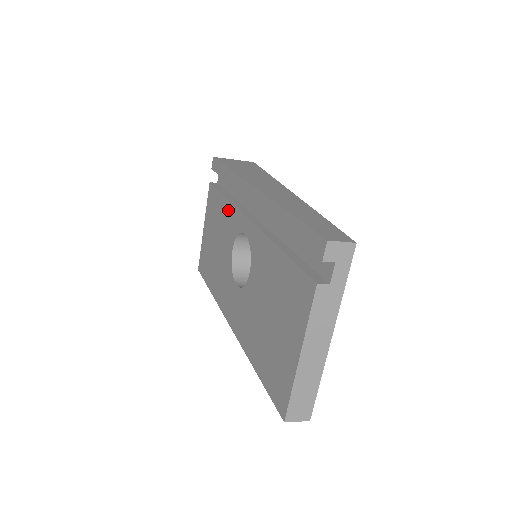
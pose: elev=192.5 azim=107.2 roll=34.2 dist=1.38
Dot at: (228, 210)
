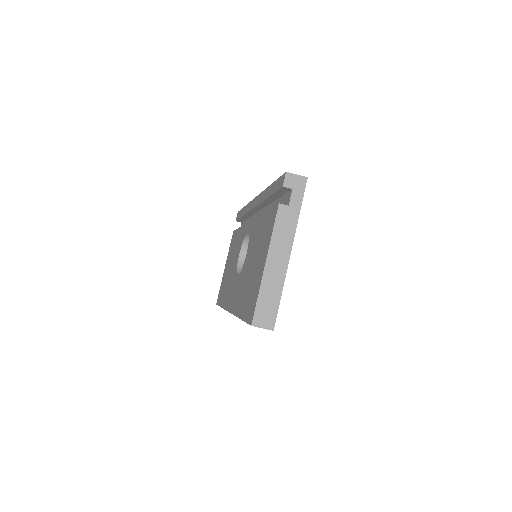
Dot at: (241, 232)
